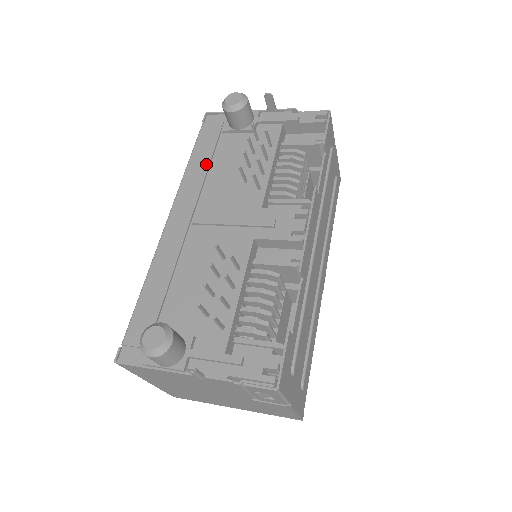
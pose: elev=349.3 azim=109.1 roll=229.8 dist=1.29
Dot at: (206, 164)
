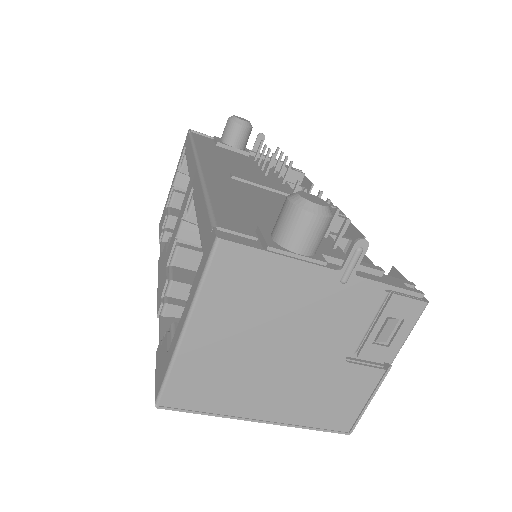
Dot at: (216, 152)
